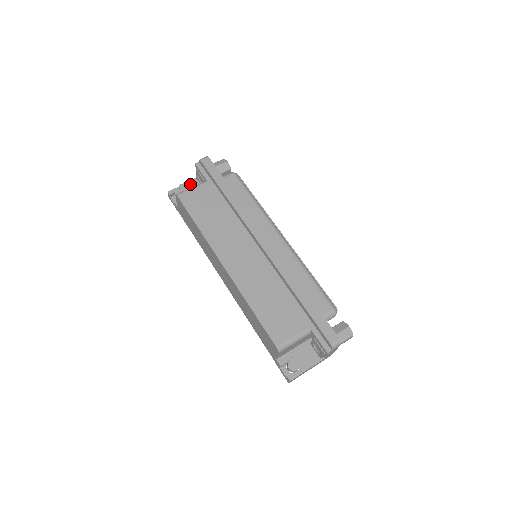
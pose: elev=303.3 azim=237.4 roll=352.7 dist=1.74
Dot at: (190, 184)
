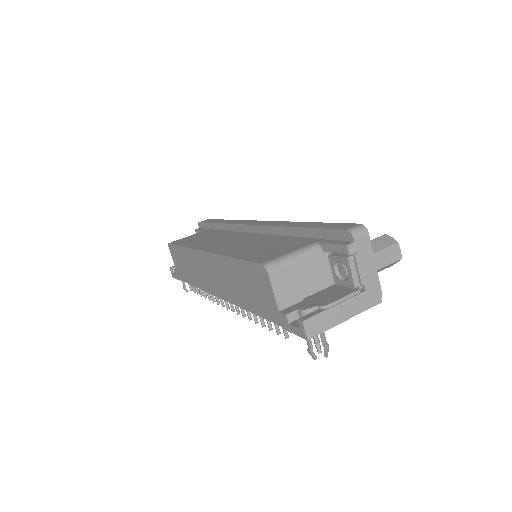
Dot at: occluded
